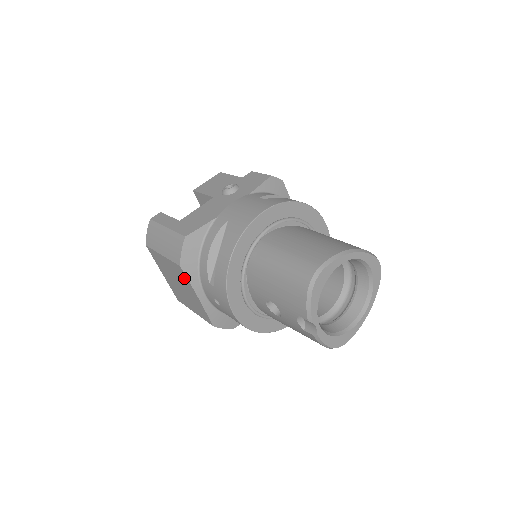
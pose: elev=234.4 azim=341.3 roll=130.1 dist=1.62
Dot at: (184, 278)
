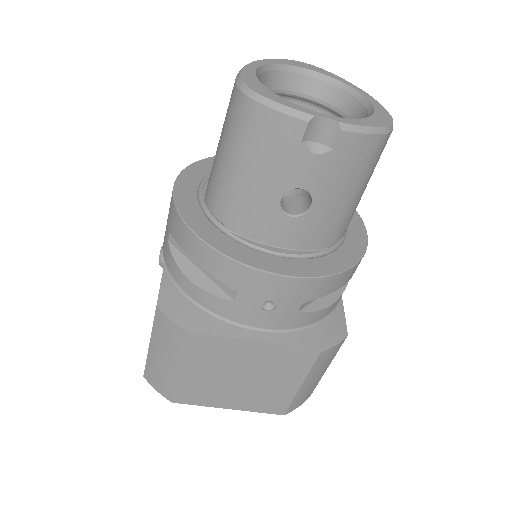
Dot at: (218, 346)
